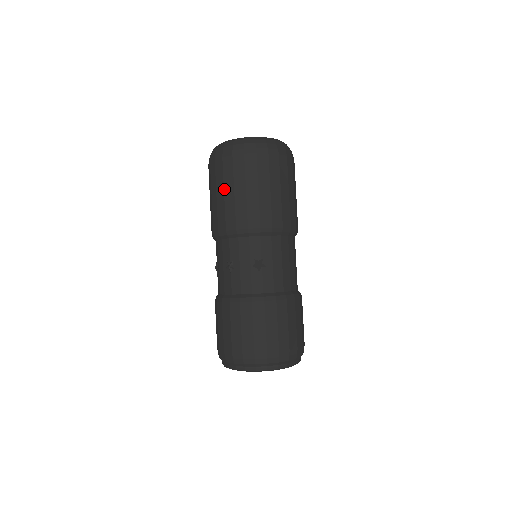
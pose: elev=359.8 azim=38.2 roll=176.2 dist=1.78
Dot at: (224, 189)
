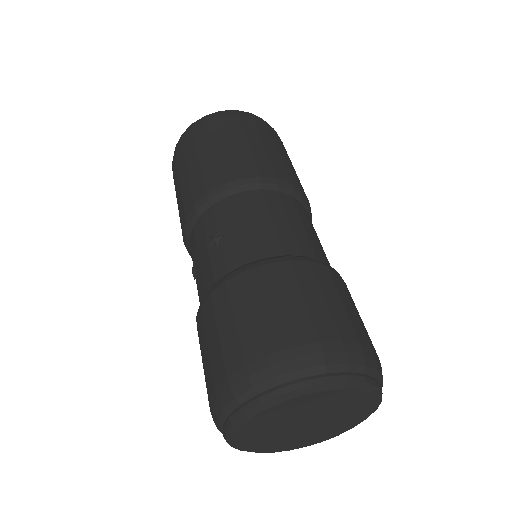
Dot at: (176, 192)
